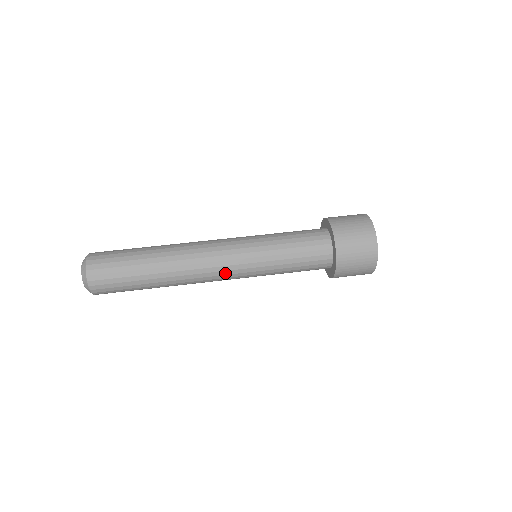
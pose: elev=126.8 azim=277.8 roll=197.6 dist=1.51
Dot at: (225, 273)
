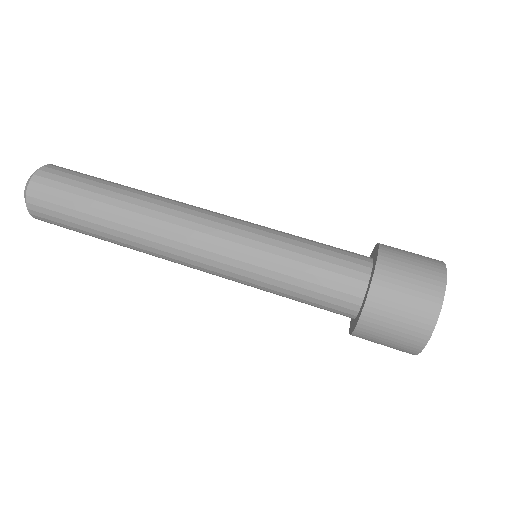
Dot at: (200, 268)
